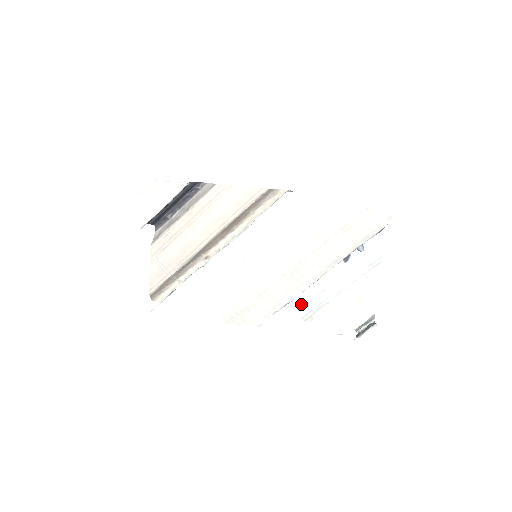
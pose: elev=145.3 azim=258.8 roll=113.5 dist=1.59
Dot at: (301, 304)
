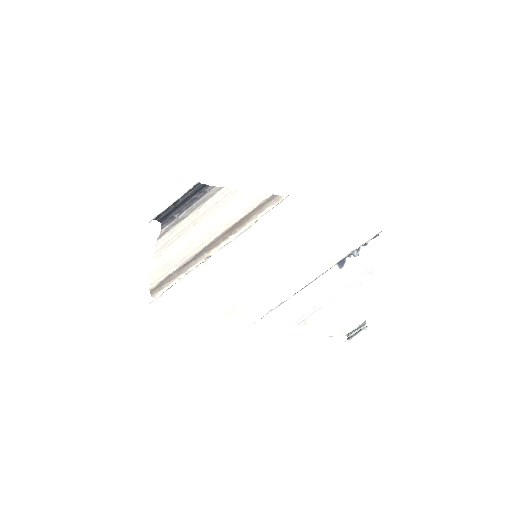
Dot at: (296, 307)
